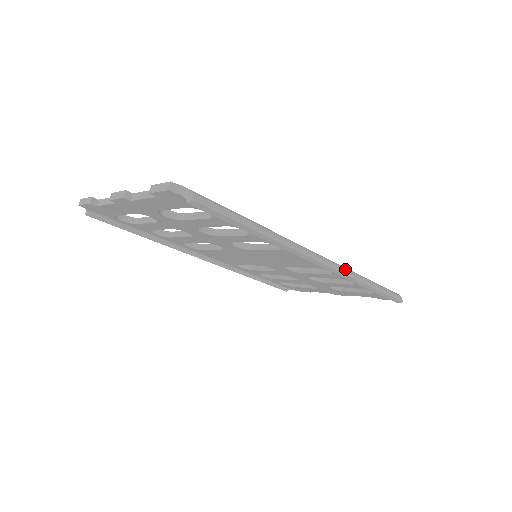
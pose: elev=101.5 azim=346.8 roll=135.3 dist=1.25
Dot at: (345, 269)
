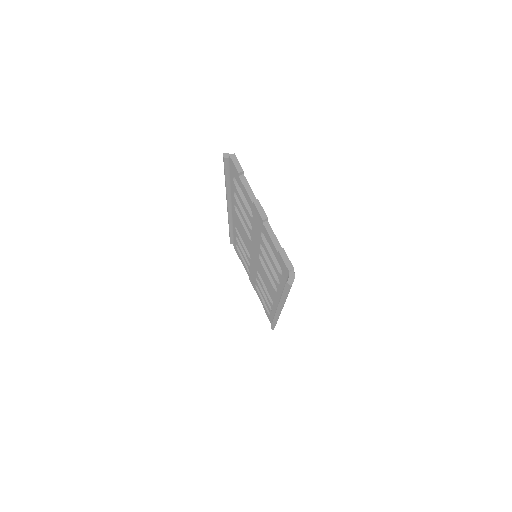
Dot at: occluded
